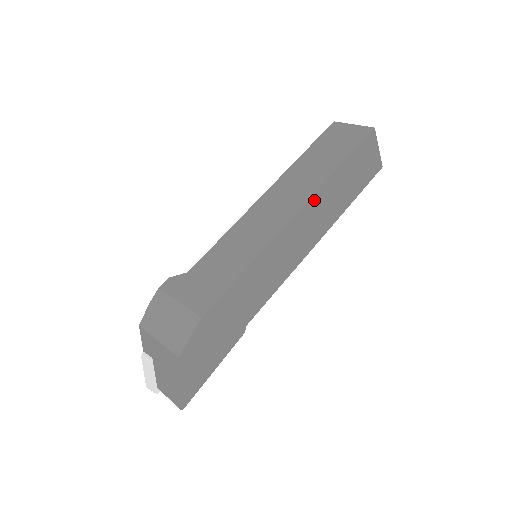
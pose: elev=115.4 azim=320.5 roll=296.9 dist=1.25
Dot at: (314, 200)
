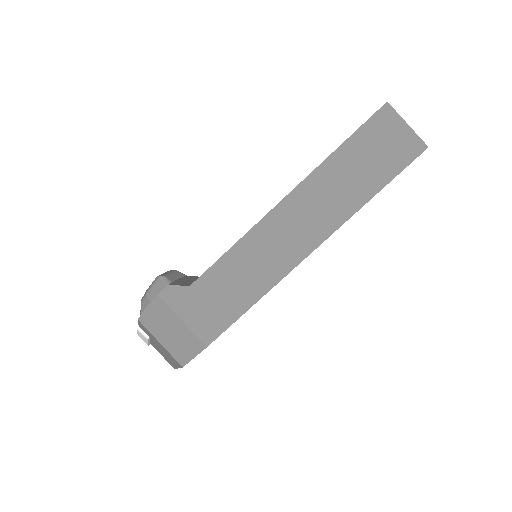
Dot at: (332, 233)
